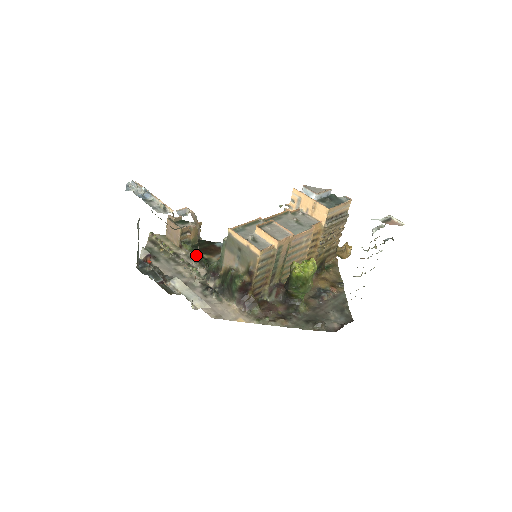
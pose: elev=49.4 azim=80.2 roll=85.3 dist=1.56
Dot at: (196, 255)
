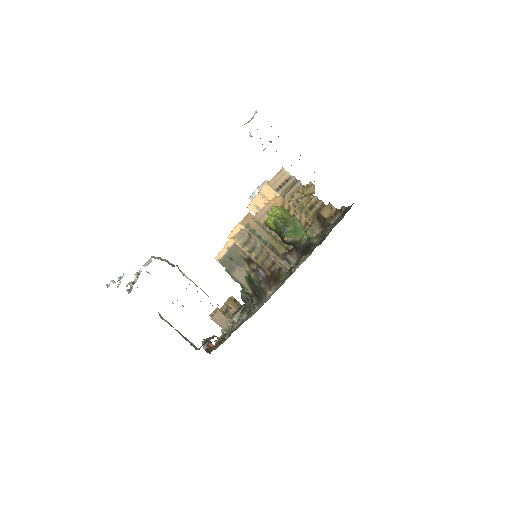
Dot at: occluded
